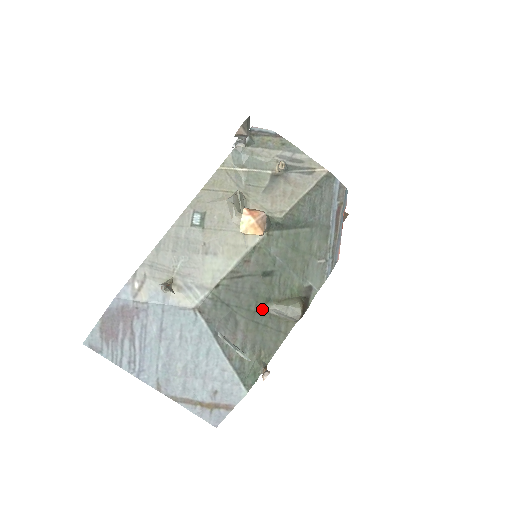
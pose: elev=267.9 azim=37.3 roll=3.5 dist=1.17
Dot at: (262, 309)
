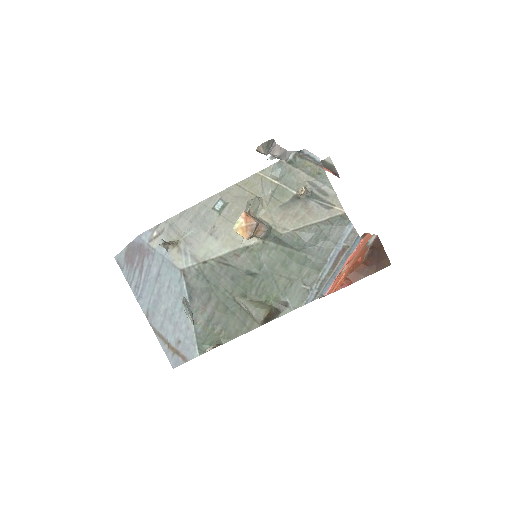
Dot at: (236, 299)
